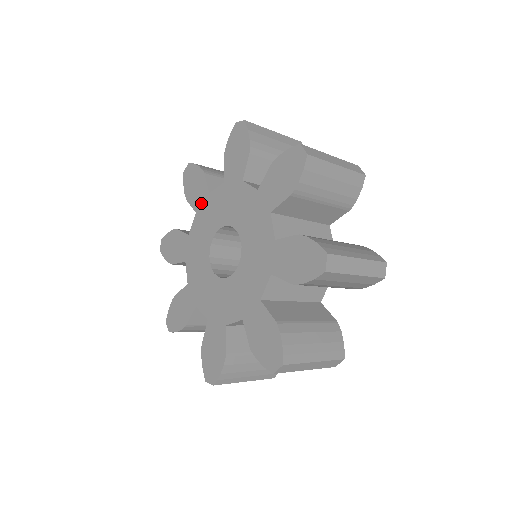
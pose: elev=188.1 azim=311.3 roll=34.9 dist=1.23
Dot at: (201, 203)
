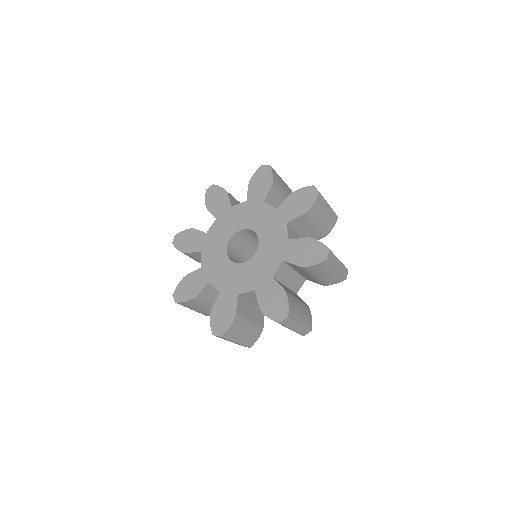
Dot at: (202, 243)
